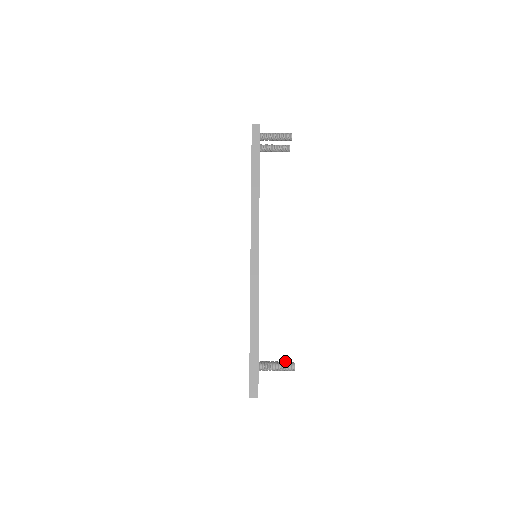
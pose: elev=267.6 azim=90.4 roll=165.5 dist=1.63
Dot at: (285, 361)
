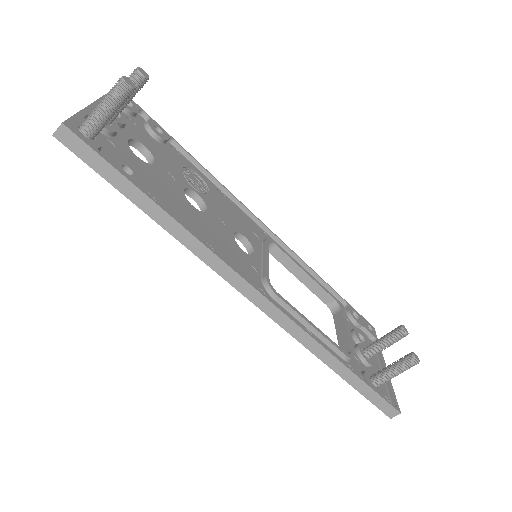
Dot at: (393, 330)
